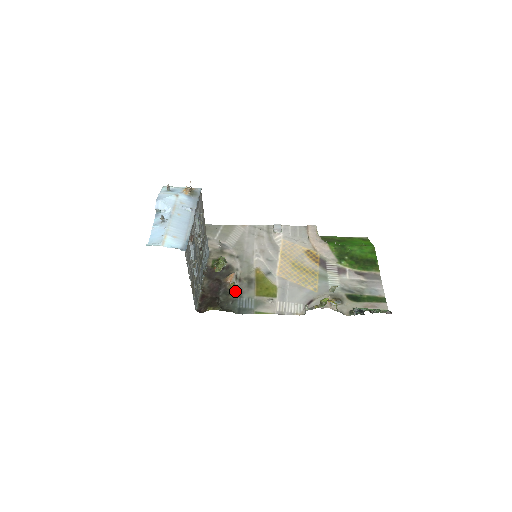
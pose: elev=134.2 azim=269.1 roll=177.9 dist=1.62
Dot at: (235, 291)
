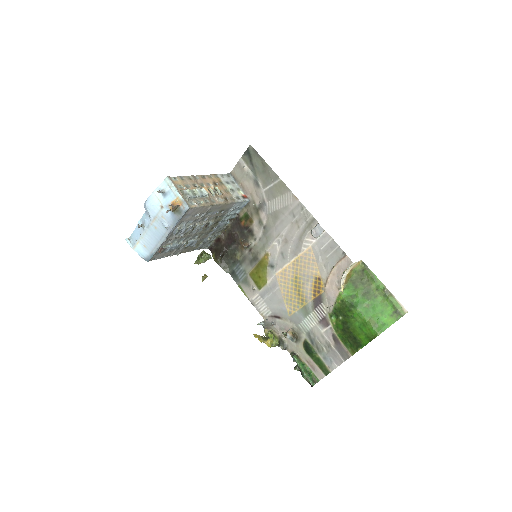
Dot at: (241, 256)
